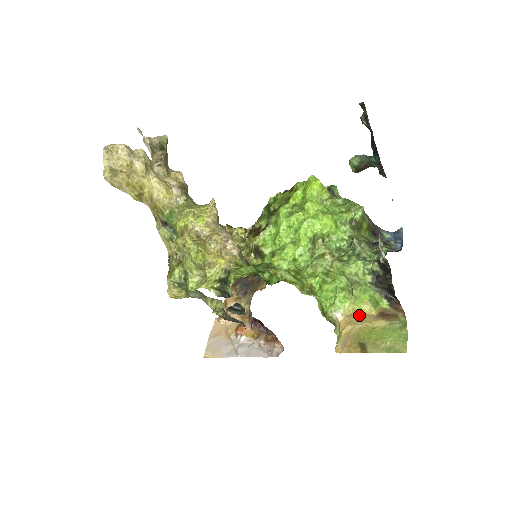
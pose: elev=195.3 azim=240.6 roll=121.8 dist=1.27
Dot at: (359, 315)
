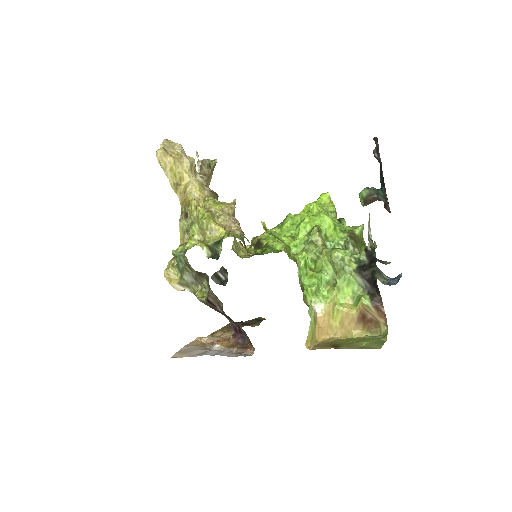
Dot at: (339, 314)
